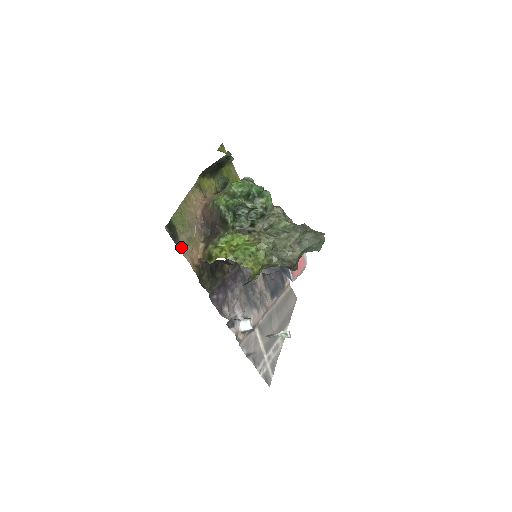
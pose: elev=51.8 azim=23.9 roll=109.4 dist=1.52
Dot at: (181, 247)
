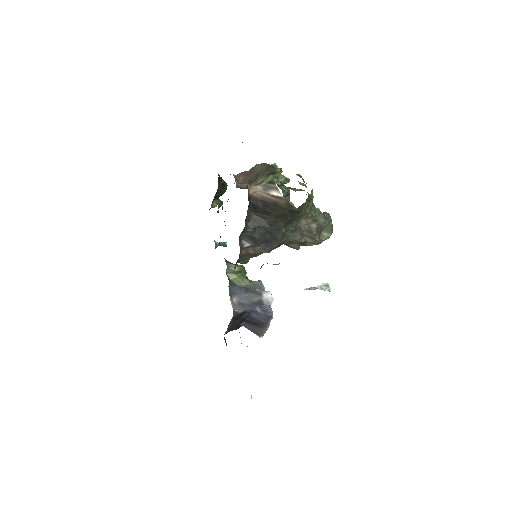
Dot at: occluded
